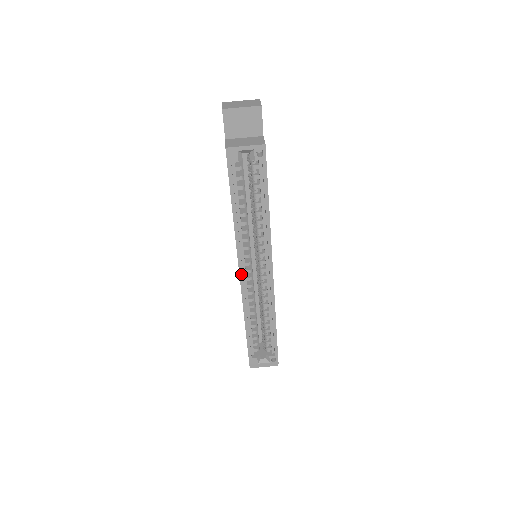
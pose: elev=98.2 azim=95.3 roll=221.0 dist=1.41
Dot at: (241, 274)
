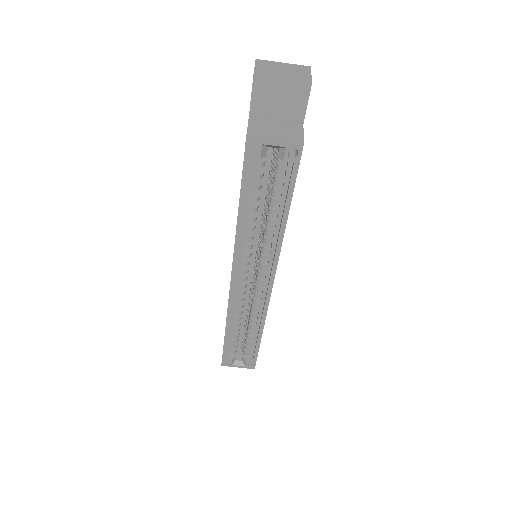
Dot at: (233, 282)
